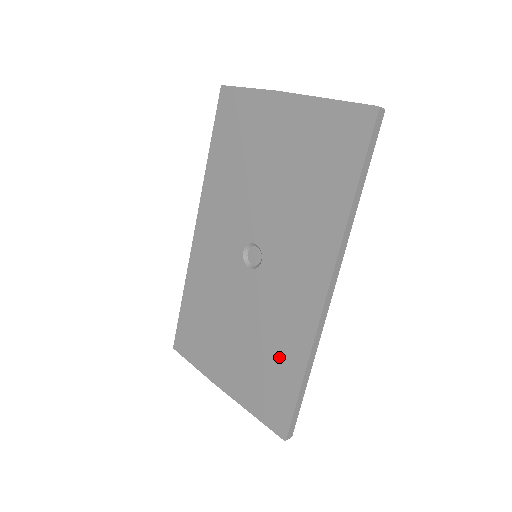
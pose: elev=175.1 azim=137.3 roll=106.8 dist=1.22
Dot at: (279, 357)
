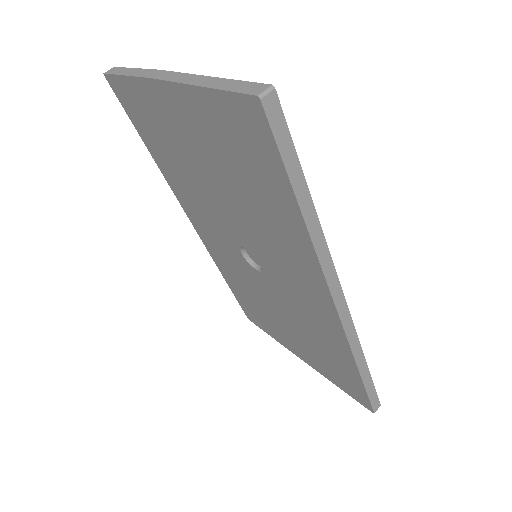
Dot at: (329, 351)
